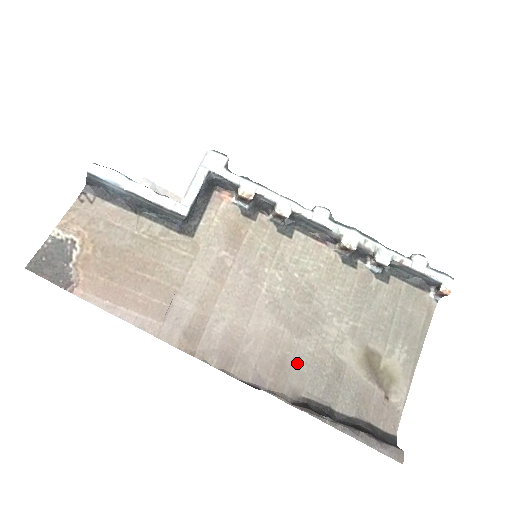
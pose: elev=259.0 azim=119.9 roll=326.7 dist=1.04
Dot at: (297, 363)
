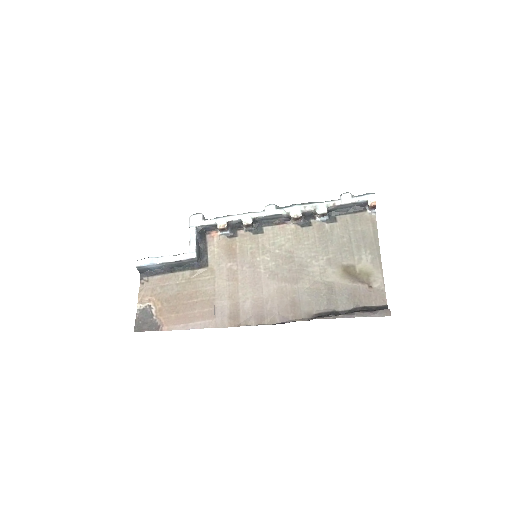
Dot at: (302, 298)
